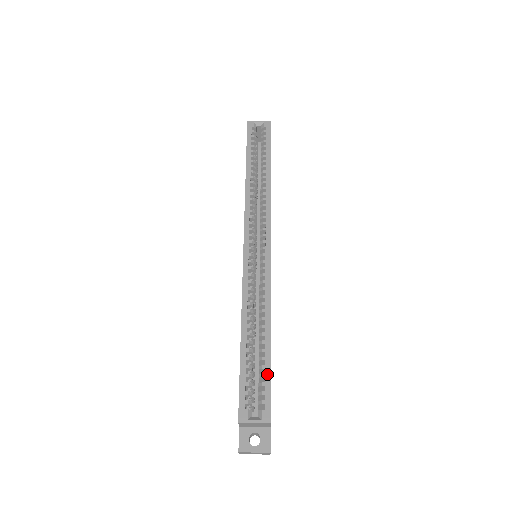
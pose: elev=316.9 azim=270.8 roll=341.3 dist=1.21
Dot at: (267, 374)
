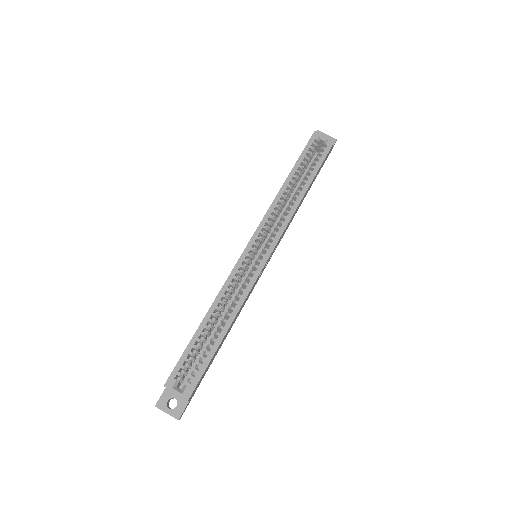
Dot at: (206, 361)
